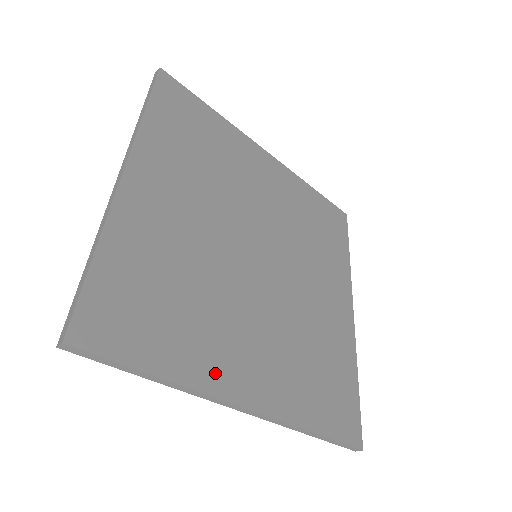
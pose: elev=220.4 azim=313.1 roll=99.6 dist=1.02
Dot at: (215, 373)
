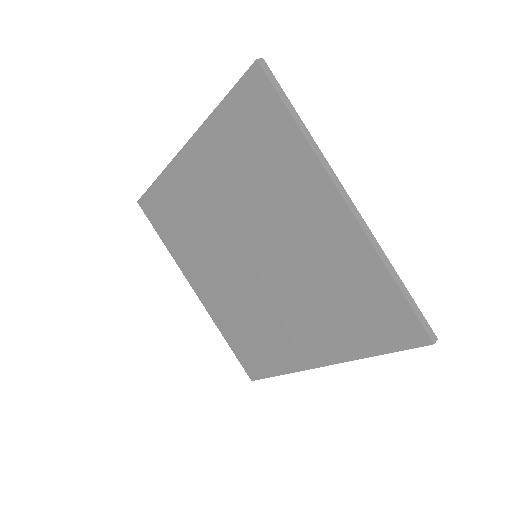
Dot at: occluded
